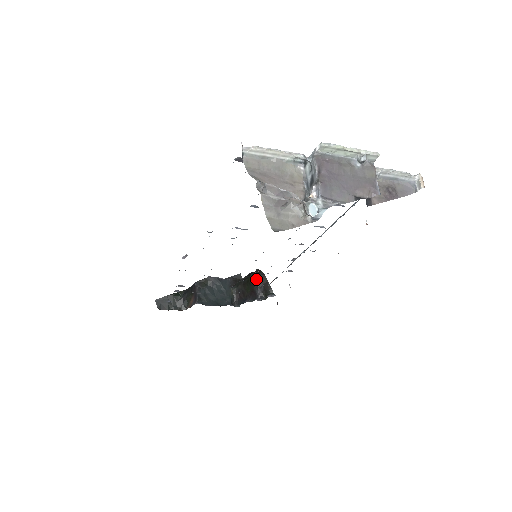
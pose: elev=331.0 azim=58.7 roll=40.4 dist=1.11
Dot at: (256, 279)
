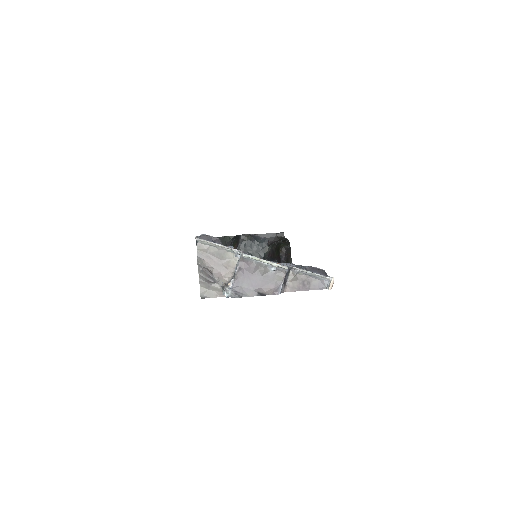
Dot at: (283, 249)
